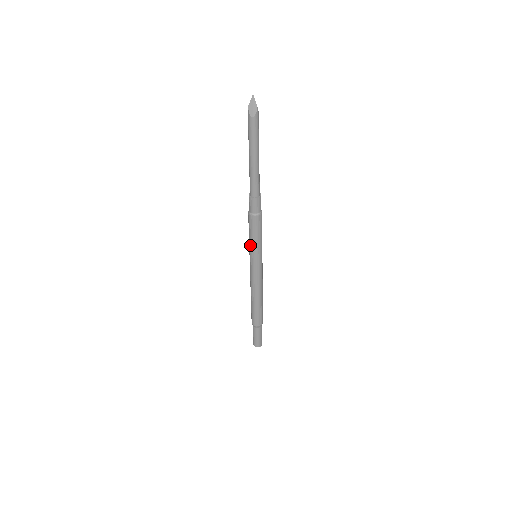
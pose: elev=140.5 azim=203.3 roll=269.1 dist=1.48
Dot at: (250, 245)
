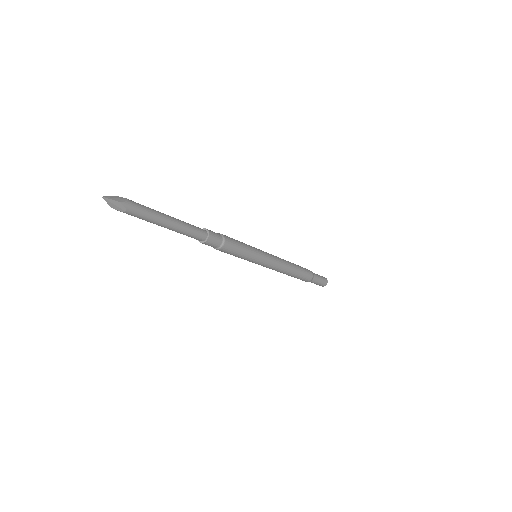
Dot at: occluded
